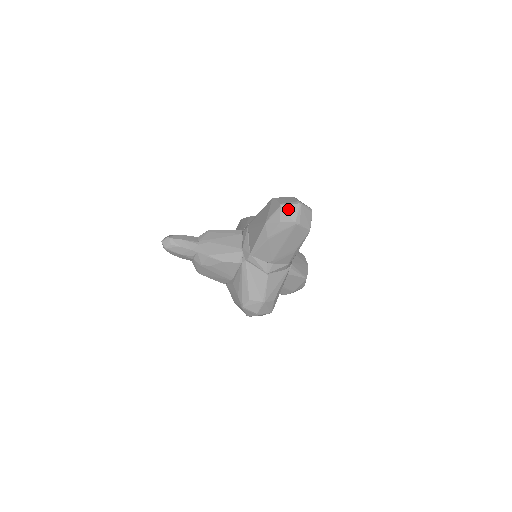
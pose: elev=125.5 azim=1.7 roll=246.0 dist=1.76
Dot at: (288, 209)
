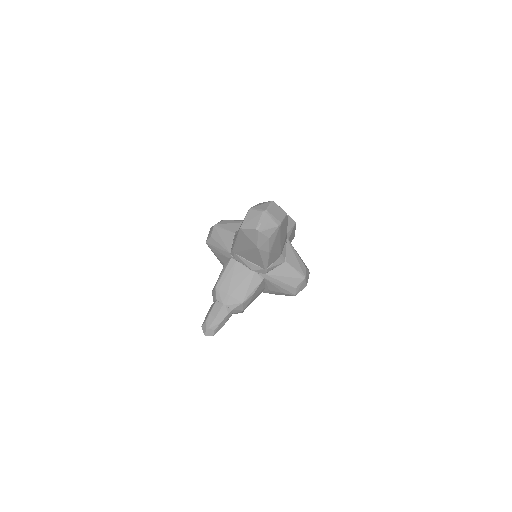
Dot at: (265, 226)
